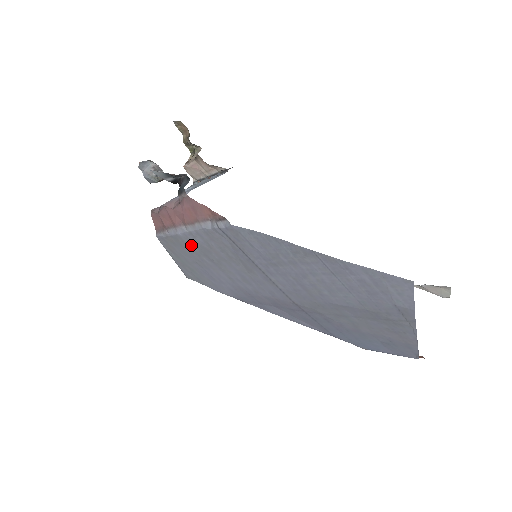
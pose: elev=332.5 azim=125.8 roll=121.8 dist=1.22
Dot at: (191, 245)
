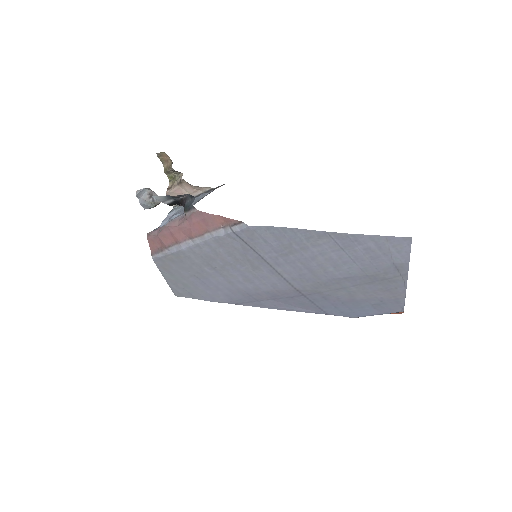
Dot at: (194, 258)
